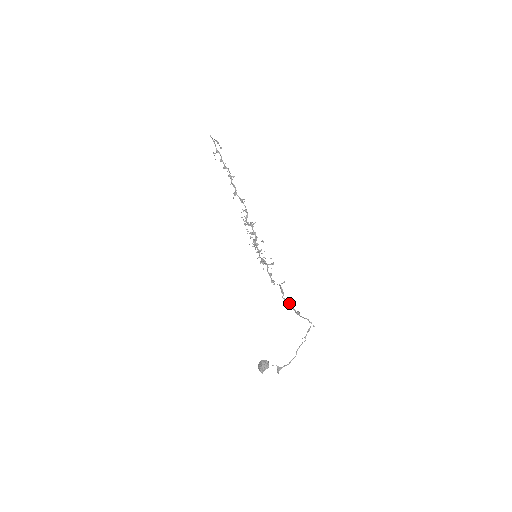
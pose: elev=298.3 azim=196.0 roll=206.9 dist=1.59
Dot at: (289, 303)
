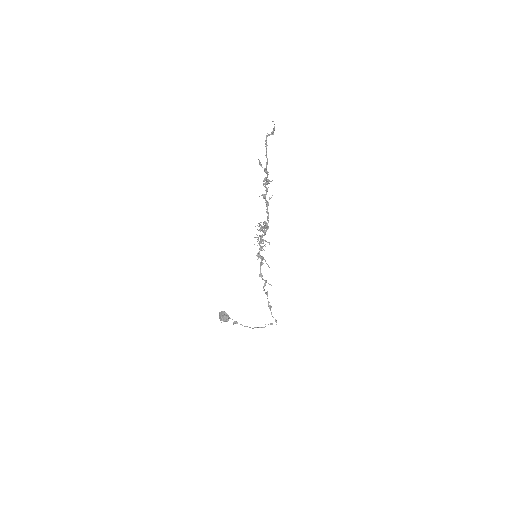
Dot at: (267, 295)
